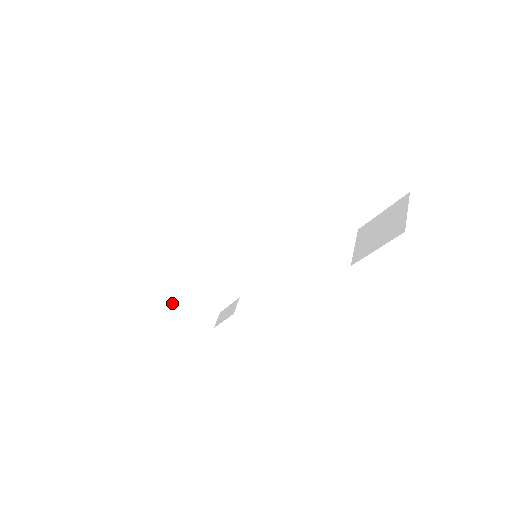
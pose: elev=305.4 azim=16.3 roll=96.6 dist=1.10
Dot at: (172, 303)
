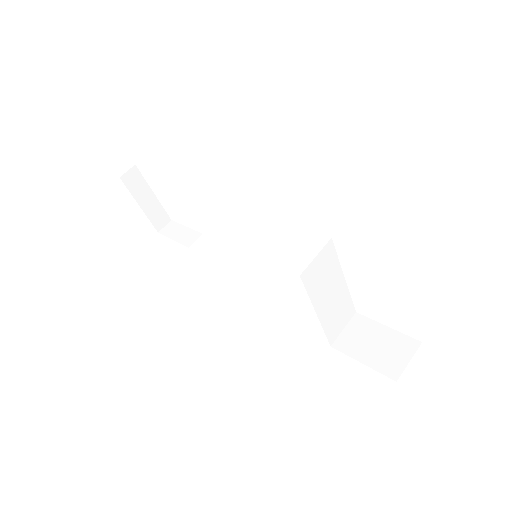
Dot at: (134, 191)
